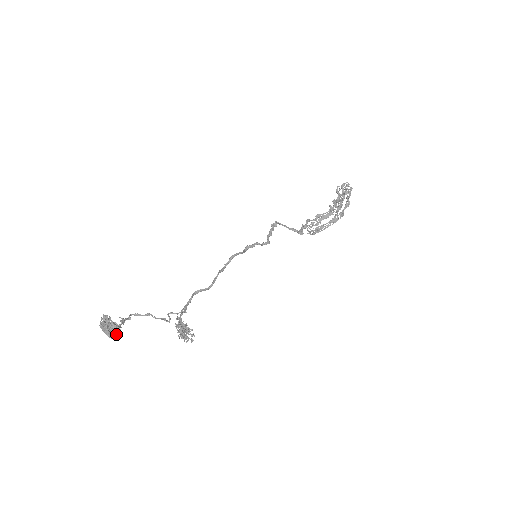
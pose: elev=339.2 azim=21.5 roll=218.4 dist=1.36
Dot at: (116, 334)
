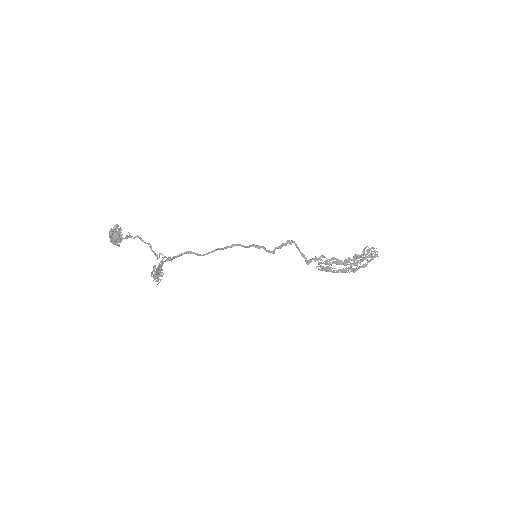
Dot at: (116, 242)
